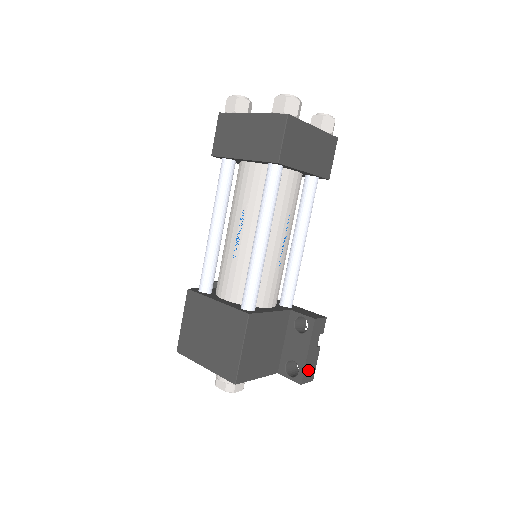
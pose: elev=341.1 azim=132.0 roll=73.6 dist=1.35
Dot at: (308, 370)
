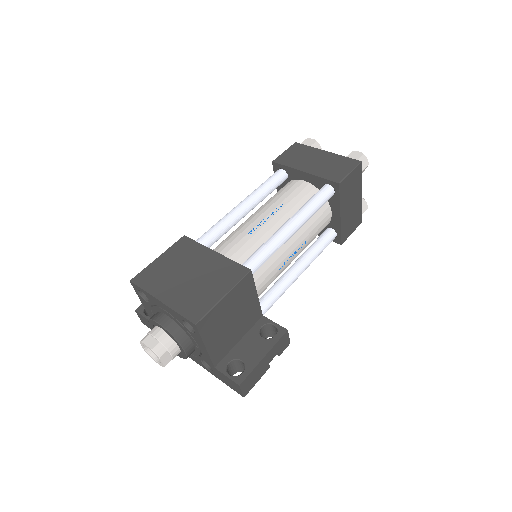
Dot at: (251, 378)
